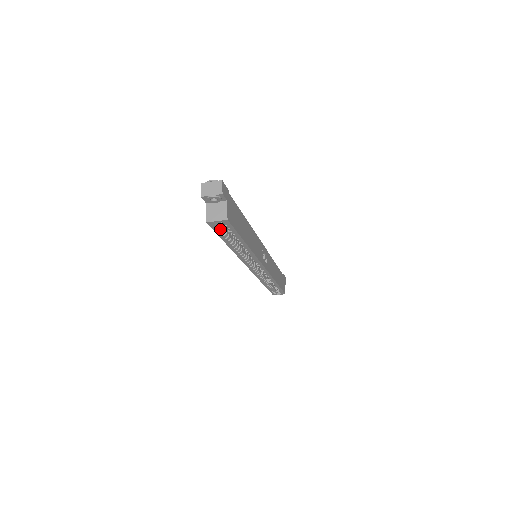
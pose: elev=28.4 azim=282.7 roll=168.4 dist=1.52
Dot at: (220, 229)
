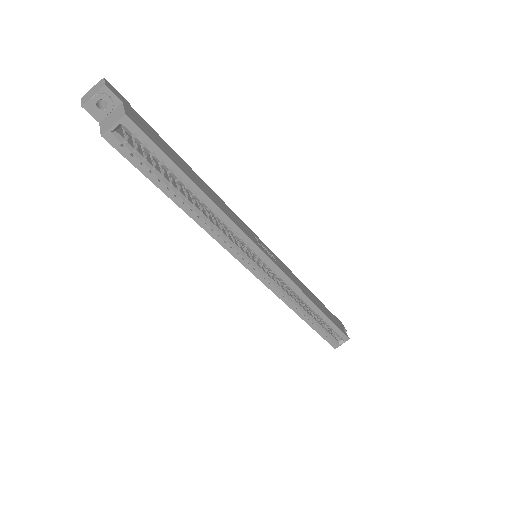
Dot at: (136, 155)
